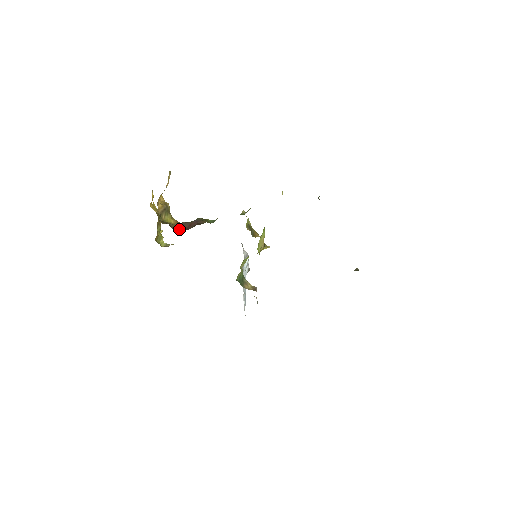
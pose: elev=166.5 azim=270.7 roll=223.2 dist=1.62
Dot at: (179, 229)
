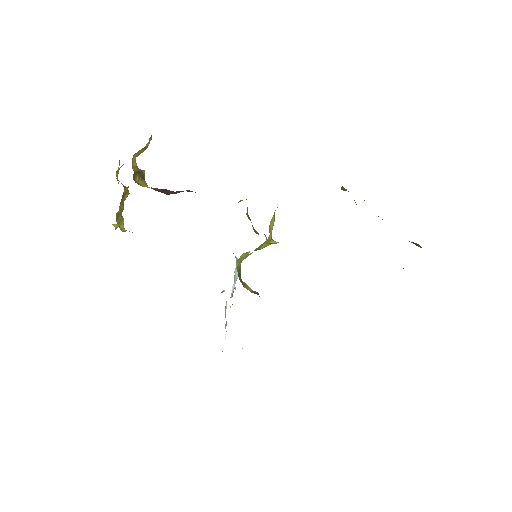
Dot at: (160, 191)
